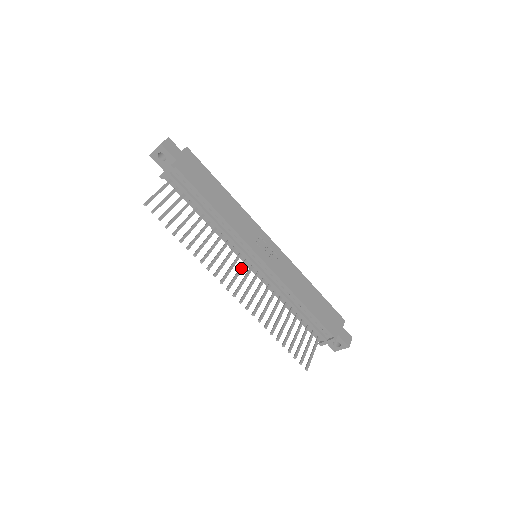
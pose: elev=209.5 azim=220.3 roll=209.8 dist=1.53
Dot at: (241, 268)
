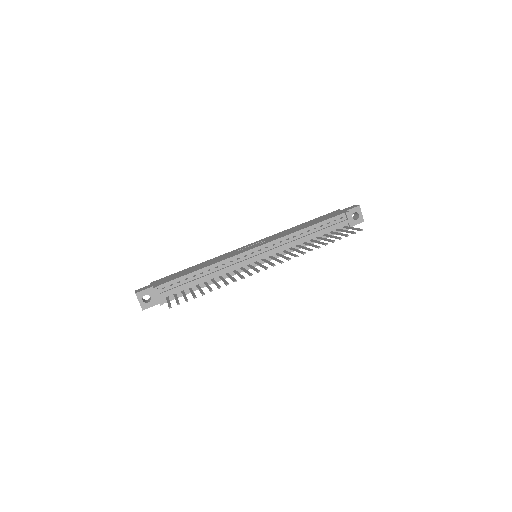
Dot at: (258, 264)
